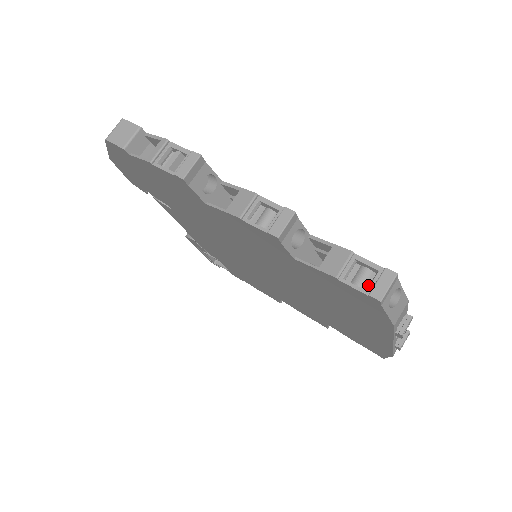
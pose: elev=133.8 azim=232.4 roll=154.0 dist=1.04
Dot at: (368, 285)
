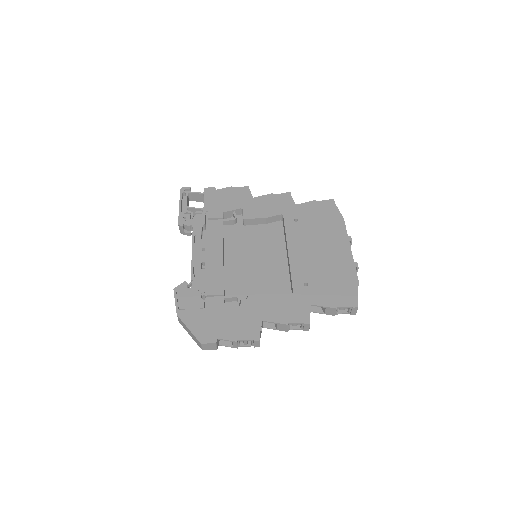
Dot at: occluded
